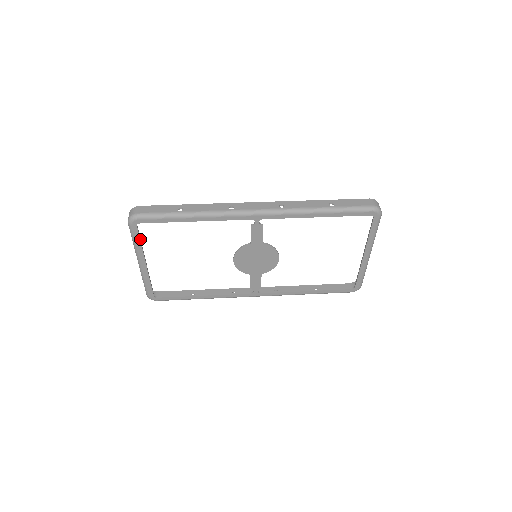
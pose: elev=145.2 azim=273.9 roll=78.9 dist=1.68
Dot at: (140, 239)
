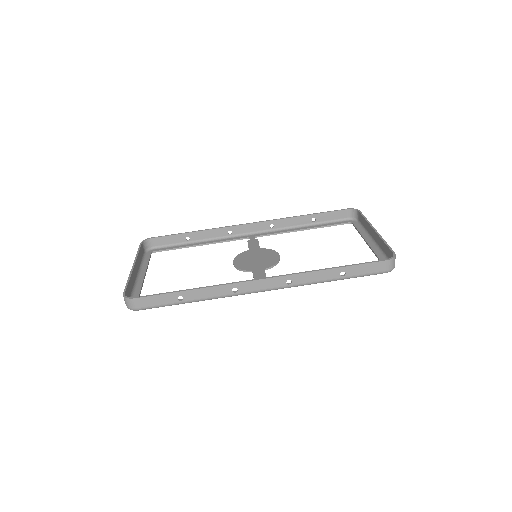
Dot at: (139, 294)
